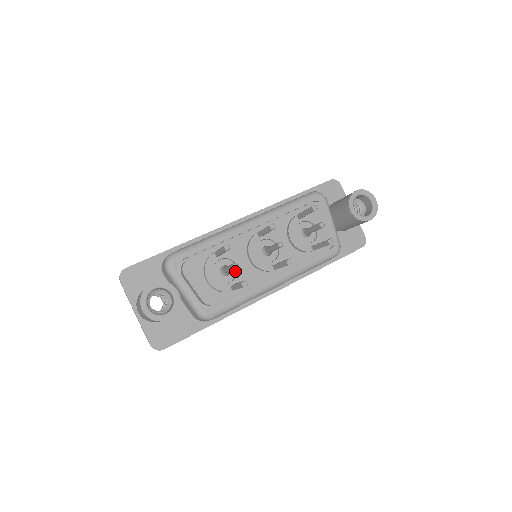
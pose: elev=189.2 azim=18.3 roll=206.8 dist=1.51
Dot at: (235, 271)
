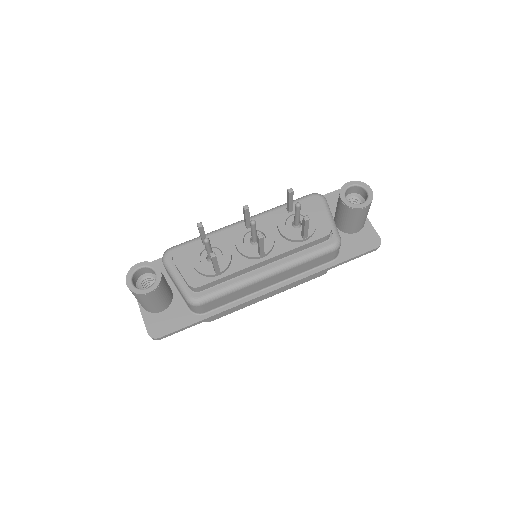
Dot at: (221, 258)
